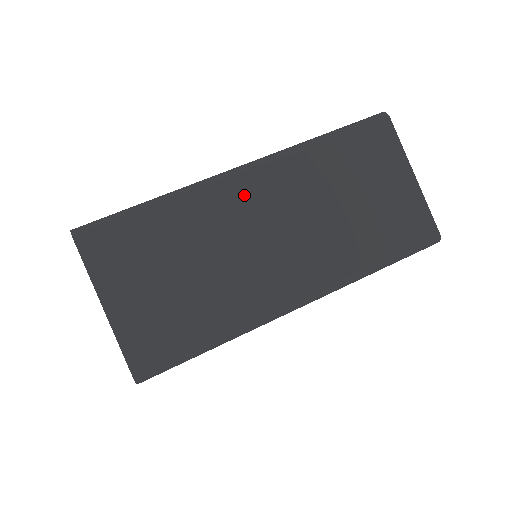
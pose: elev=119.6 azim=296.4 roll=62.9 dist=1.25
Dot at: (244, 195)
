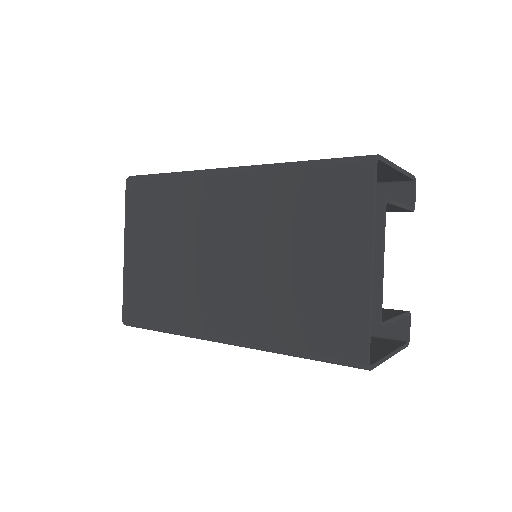
Dot at: occluded
